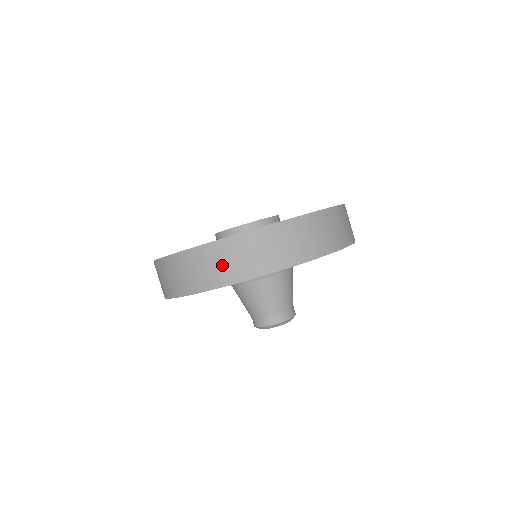
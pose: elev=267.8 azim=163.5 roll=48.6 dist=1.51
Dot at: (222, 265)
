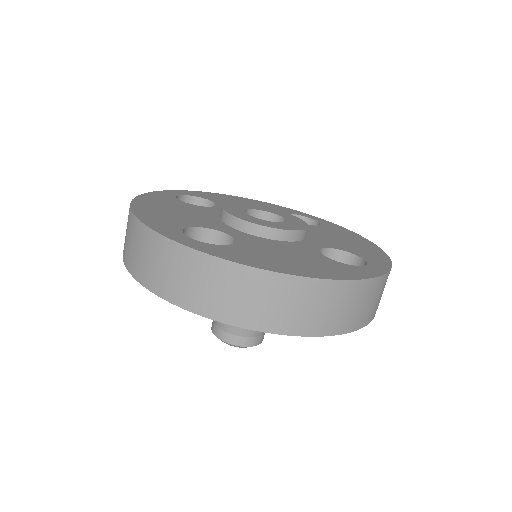
Dot at: (258, 303)
